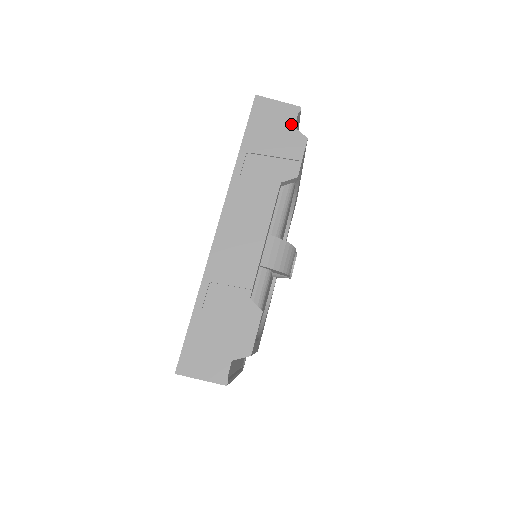
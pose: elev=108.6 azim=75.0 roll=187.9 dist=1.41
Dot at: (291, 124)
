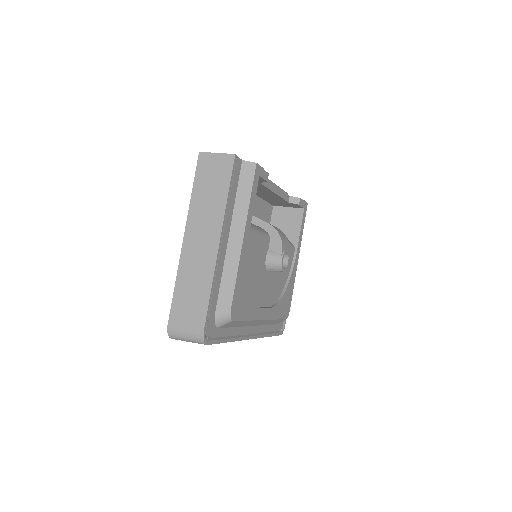
Dot at: occluded
